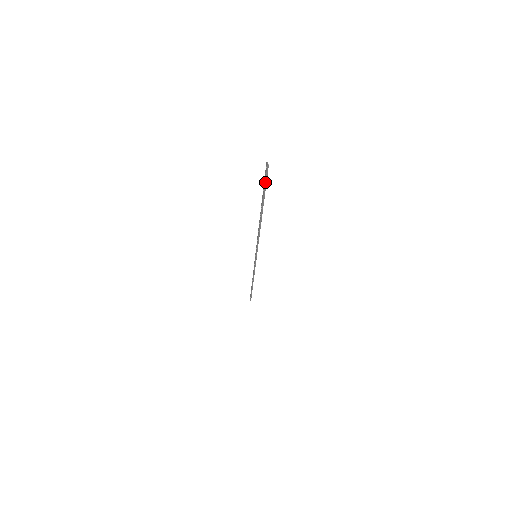
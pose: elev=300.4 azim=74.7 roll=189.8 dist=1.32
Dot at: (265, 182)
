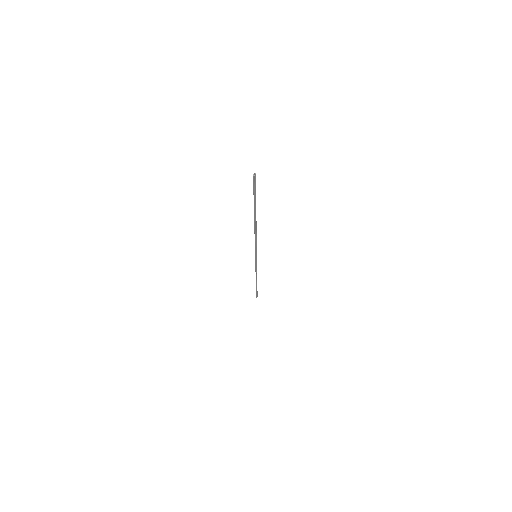
Dot at: (254, 190)
